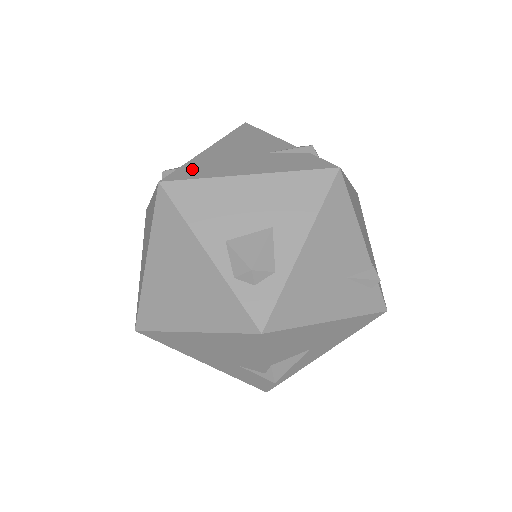
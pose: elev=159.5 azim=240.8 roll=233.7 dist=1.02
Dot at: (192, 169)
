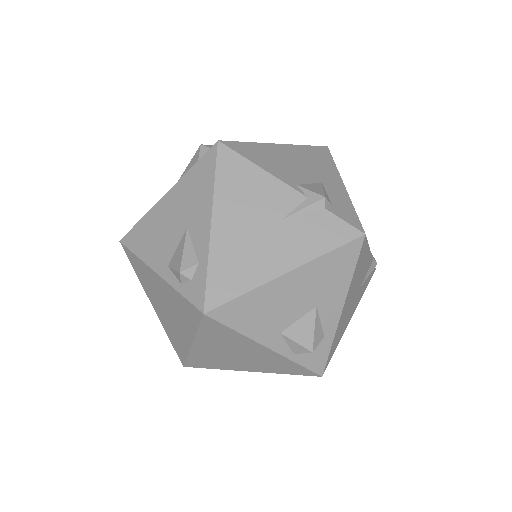
Dot at: (223, 278)
